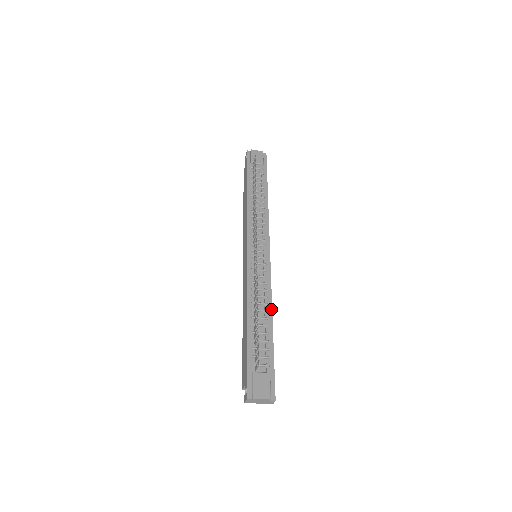
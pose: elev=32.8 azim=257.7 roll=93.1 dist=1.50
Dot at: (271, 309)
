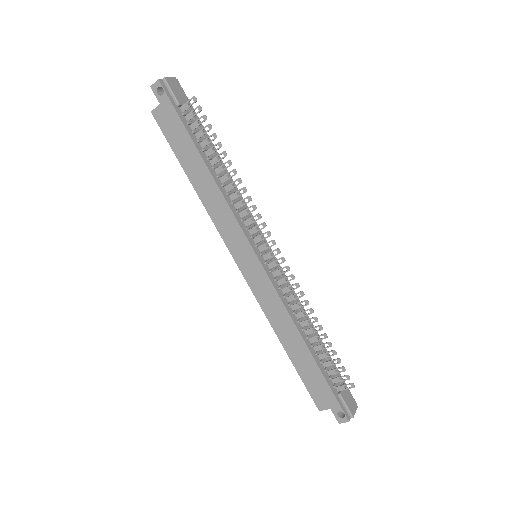
Dot at: (308, 317)
